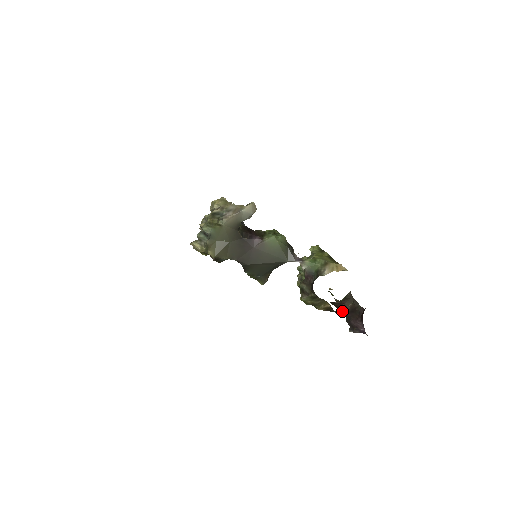
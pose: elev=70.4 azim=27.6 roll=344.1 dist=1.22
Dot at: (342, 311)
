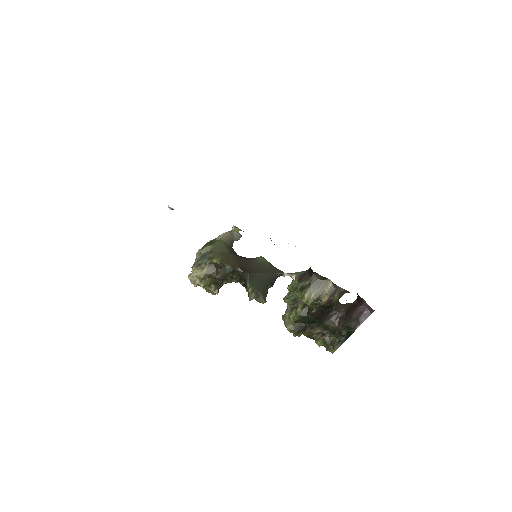
Dot at: (339, 323)
